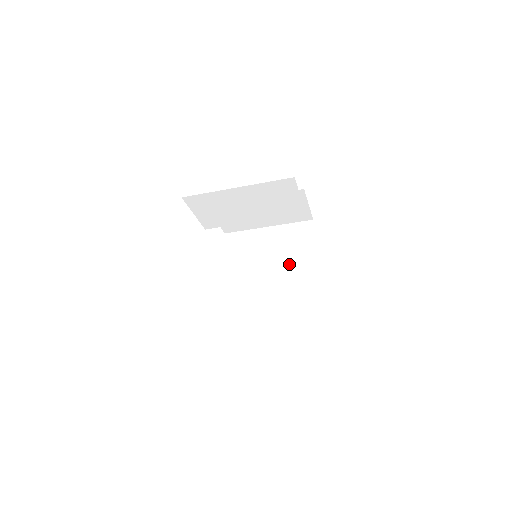
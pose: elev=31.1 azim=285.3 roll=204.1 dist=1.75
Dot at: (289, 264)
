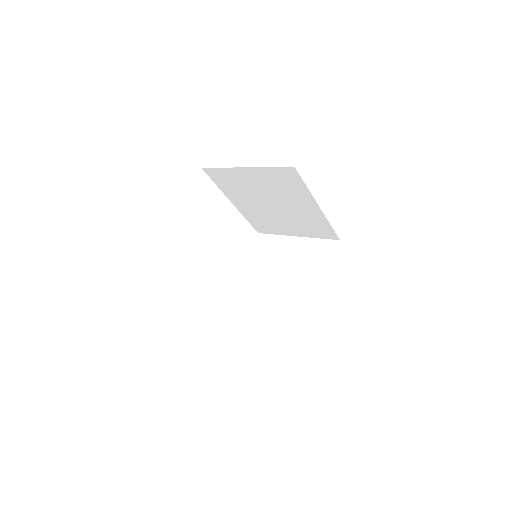
Dot at: (288, 201)
